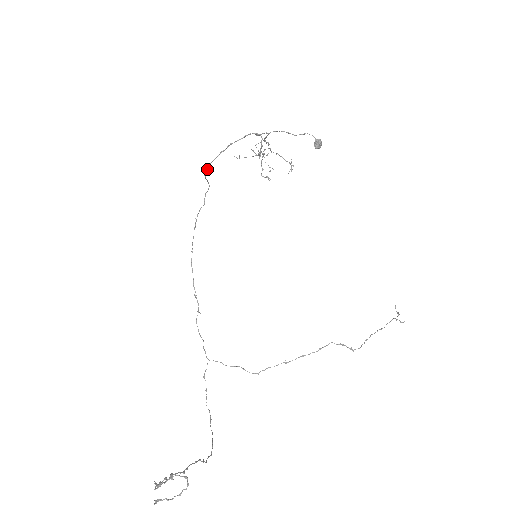
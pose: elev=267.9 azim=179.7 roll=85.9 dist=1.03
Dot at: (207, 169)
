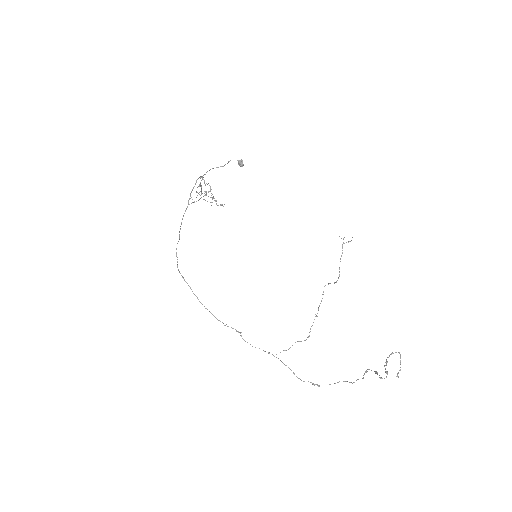
Dot at: occluded
